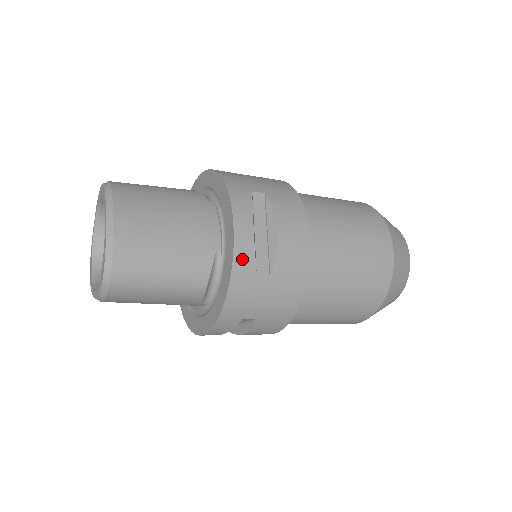
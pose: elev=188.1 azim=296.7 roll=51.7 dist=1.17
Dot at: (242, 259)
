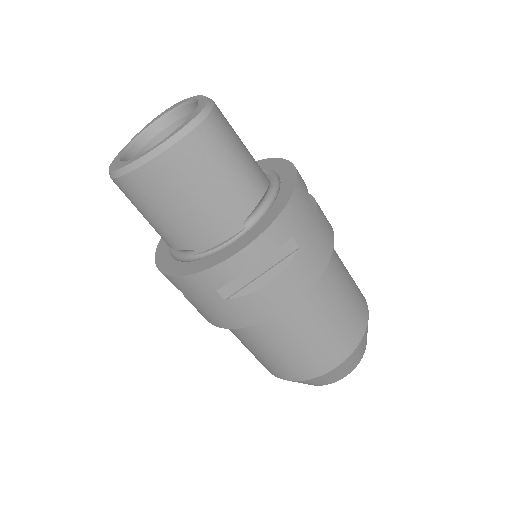
Dot at: (301, 180)
